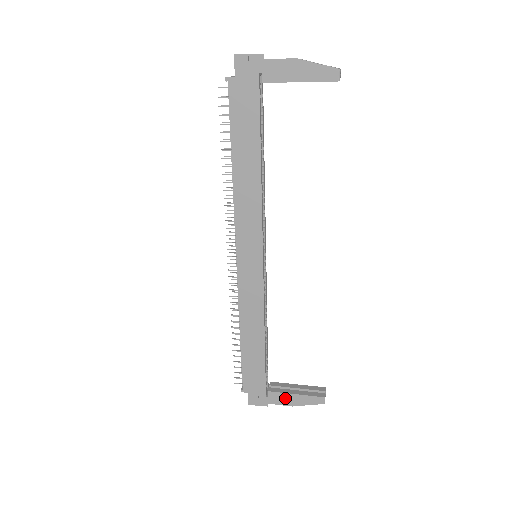
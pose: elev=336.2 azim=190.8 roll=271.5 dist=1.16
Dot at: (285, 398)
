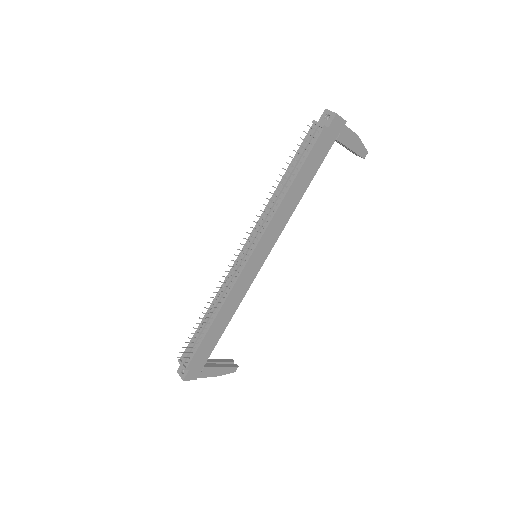
Dot at: (213, 371)
